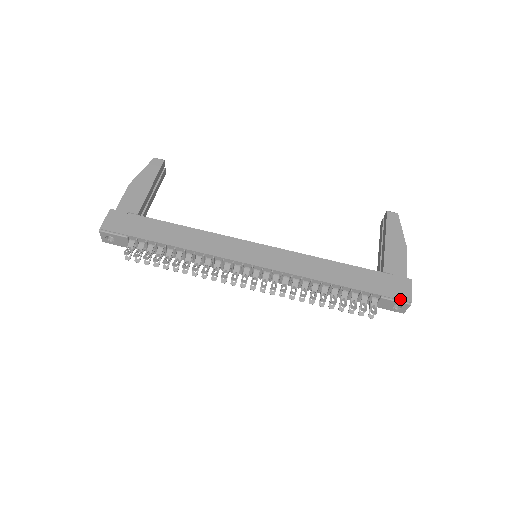
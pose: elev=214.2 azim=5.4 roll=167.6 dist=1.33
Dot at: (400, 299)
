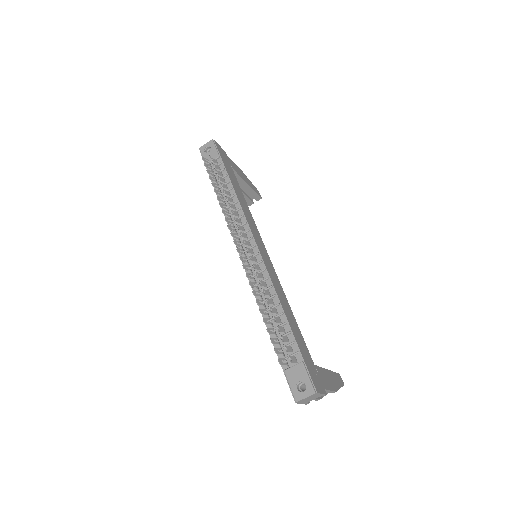
Dot at: (313, 380)
